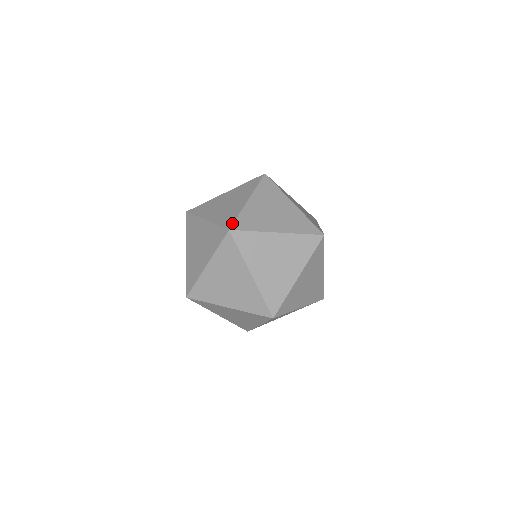
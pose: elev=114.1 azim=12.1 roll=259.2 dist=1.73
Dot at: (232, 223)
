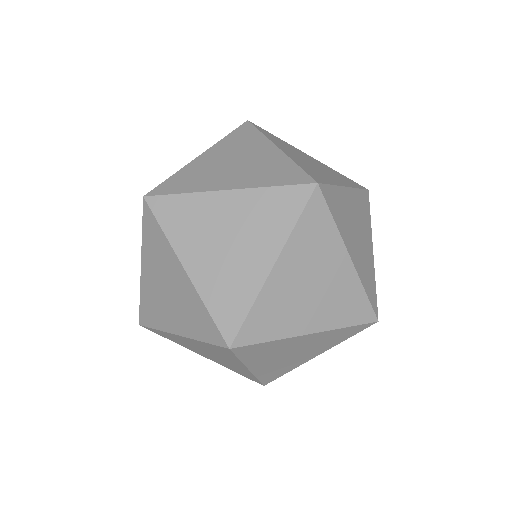
Dot at: (236, 331)
